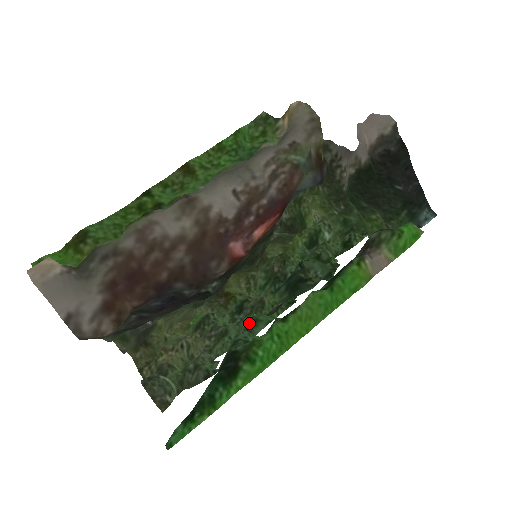
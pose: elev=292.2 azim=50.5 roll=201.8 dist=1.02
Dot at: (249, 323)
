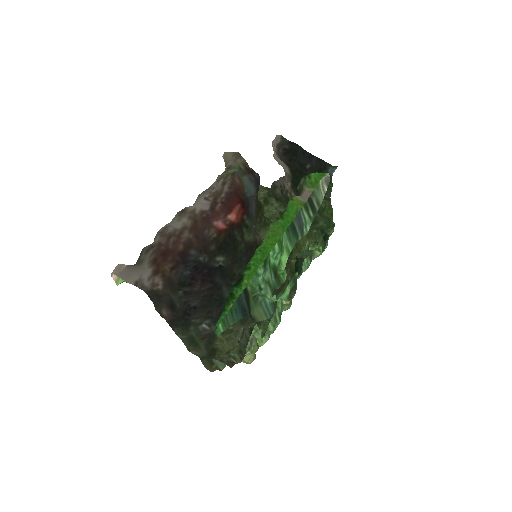
Dot at: (276, 304)
